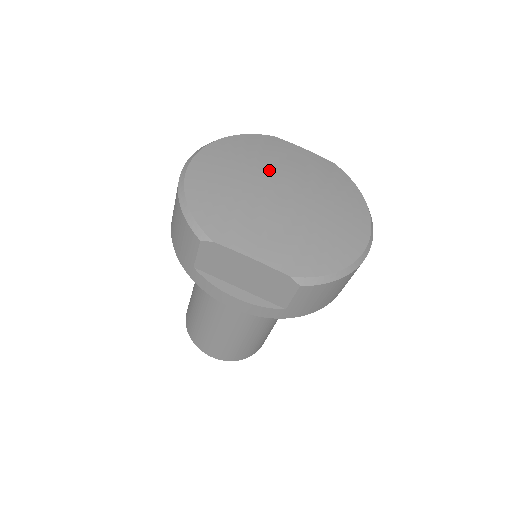
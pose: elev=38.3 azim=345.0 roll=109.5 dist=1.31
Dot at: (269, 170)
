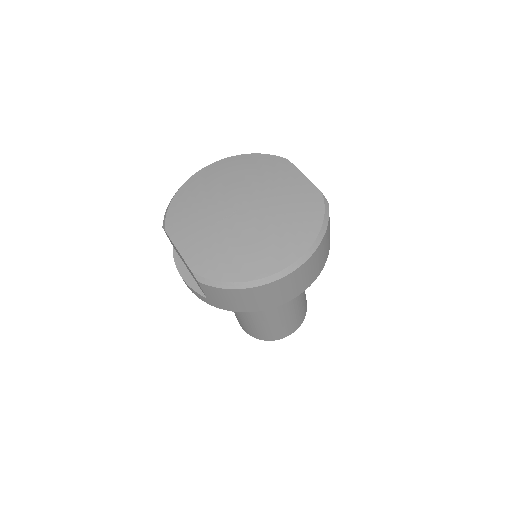
Dot at: (247, 188)
